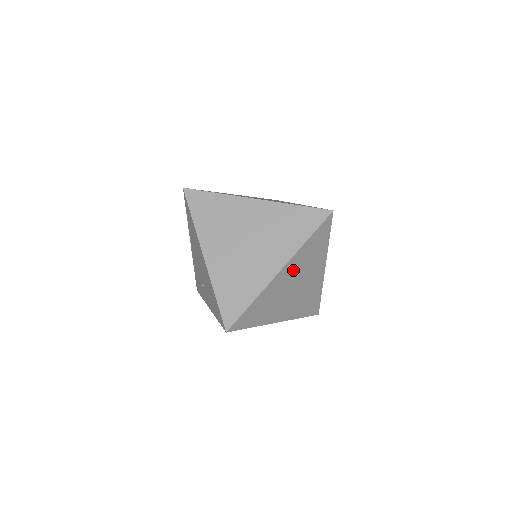
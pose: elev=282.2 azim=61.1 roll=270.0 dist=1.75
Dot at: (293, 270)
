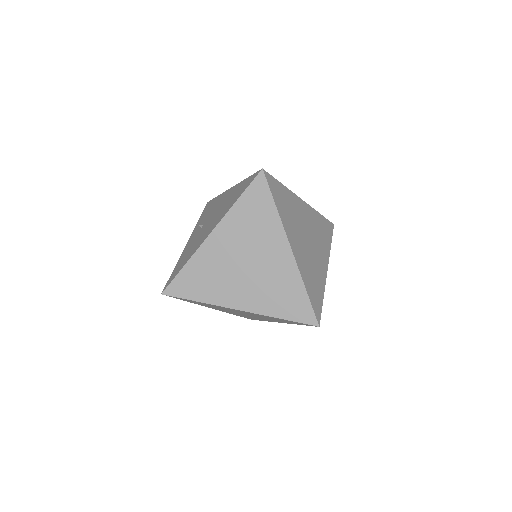
Dot at: occluded
